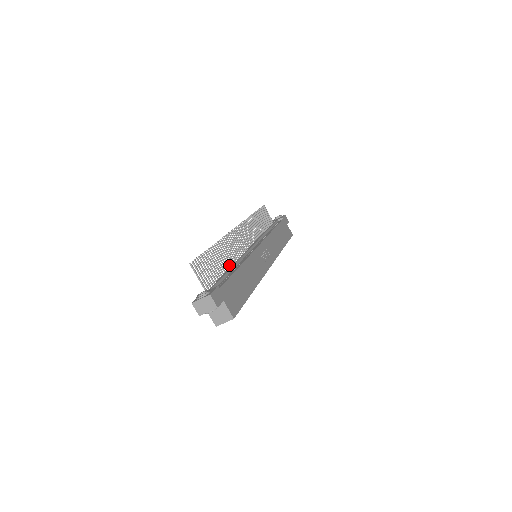
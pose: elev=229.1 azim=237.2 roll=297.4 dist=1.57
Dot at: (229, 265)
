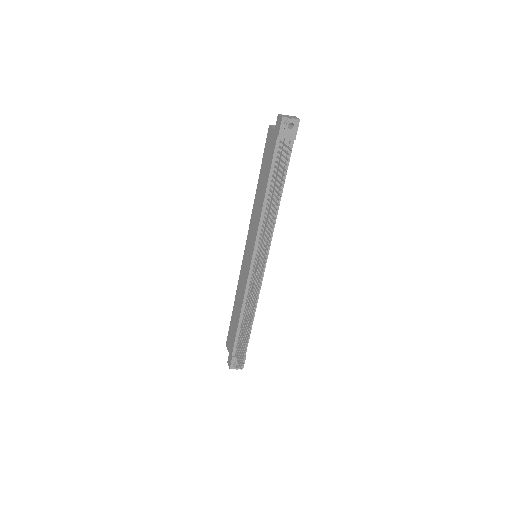
Dot at: (246, 312)
